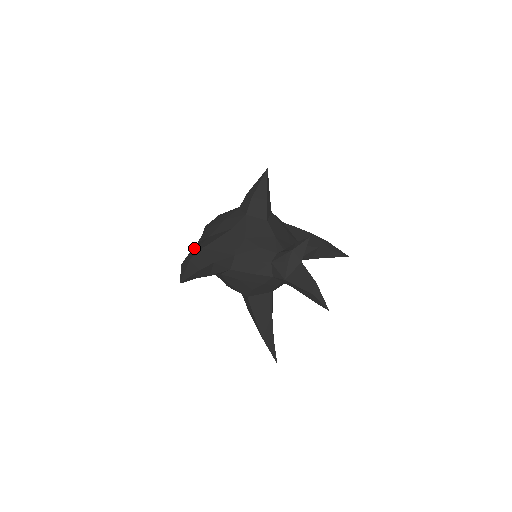
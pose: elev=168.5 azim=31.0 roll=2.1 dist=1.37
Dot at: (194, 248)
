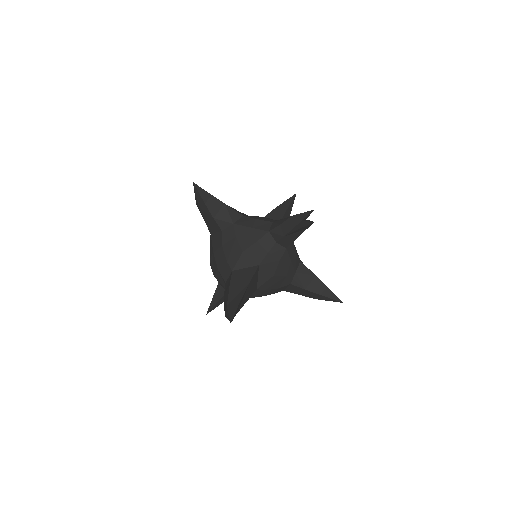
Dot at: occluded
